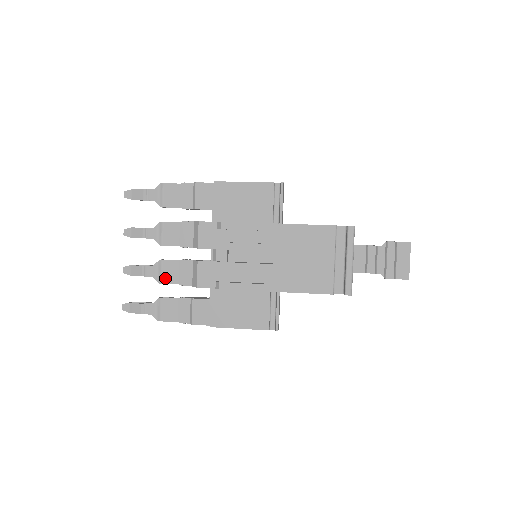
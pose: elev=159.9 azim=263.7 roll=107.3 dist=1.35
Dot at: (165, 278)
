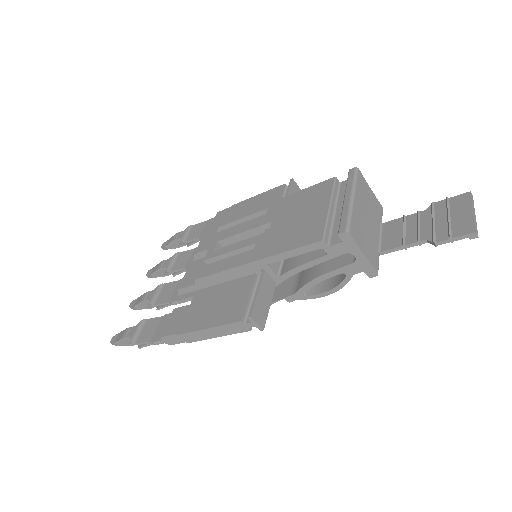
Dot at: (160, 299)
